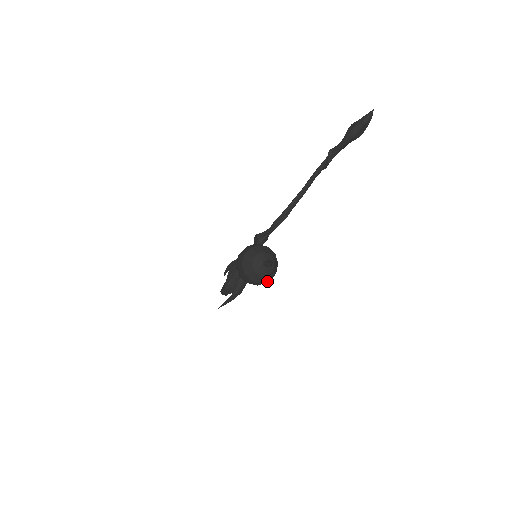
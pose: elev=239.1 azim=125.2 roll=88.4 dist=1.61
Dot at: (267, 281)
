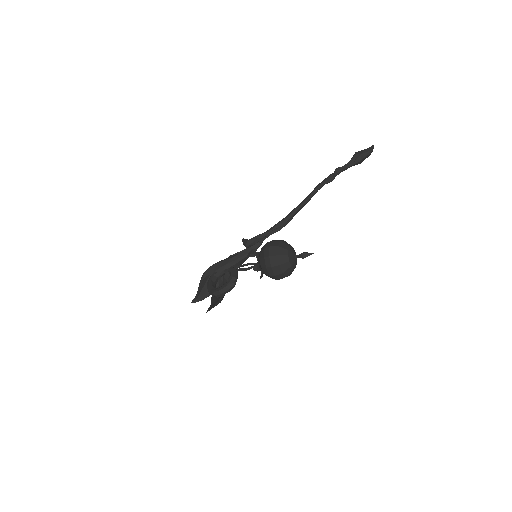
Dot at: (289, 275)
